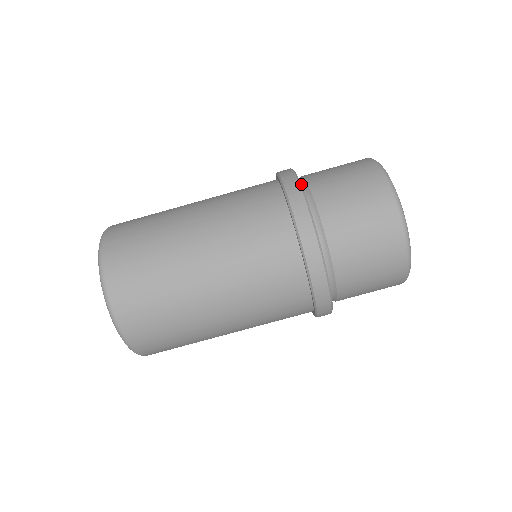
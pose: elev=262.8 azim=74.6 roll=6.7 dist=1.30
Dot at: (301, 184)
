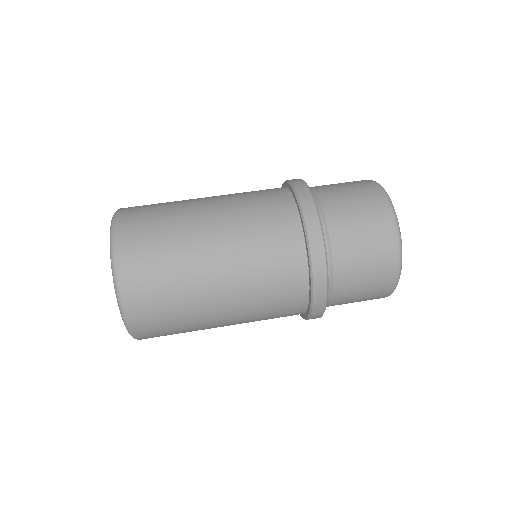
Dot at: occluded
